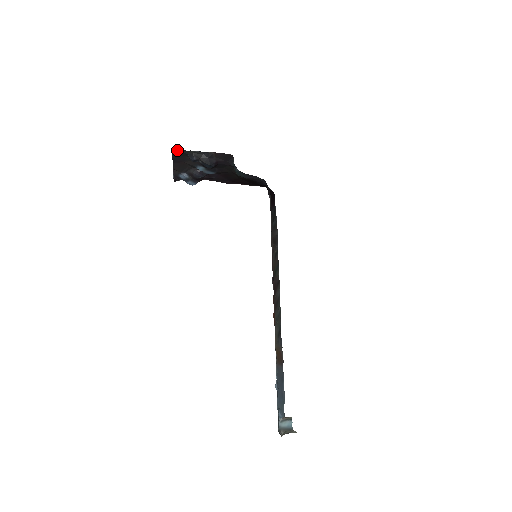
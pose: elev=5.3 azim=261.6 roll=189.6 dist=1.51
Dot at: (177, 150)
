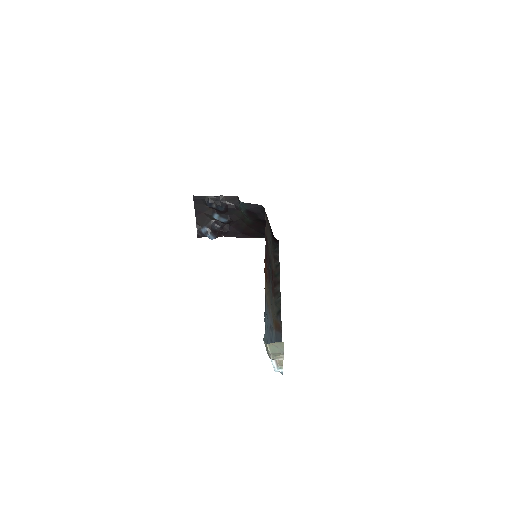
Dot at: (197, 197)
